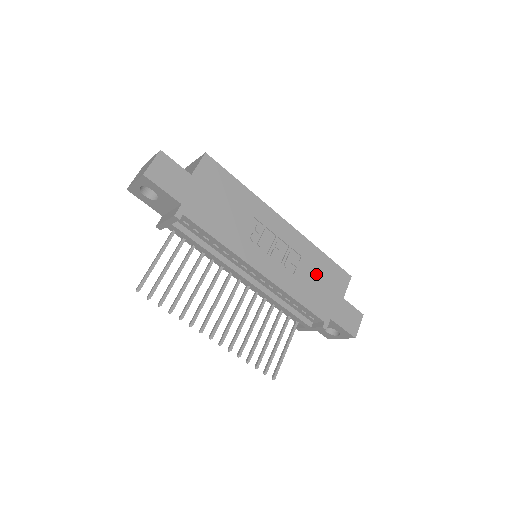
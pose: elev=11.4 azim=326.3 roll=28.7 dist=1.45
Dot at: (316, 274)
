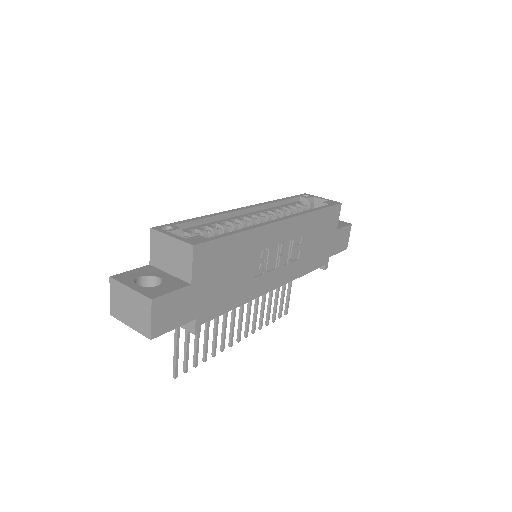
Dot at: (315, 236)
